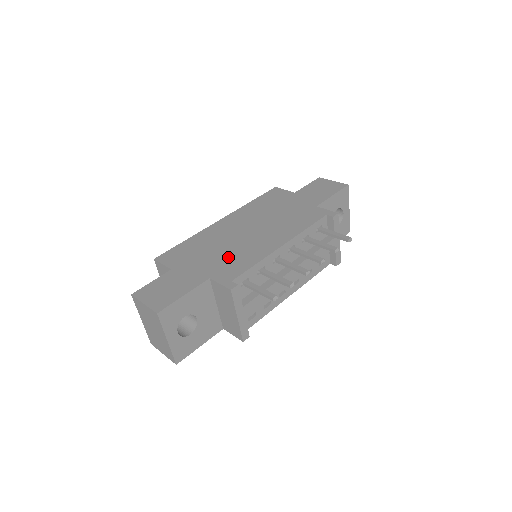
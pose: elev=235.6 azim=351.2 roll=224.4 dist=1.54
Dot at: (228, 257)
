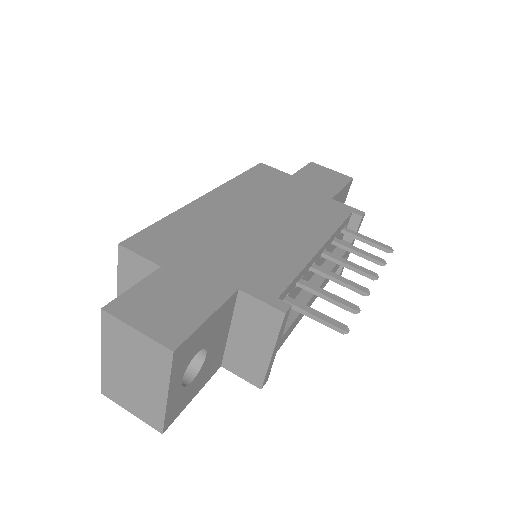
Dot at: (250, 256)
